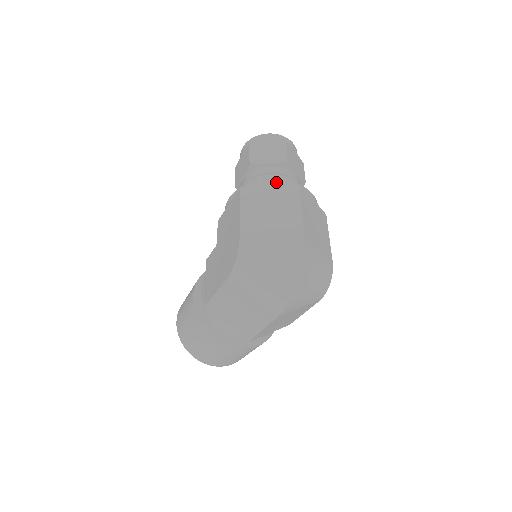
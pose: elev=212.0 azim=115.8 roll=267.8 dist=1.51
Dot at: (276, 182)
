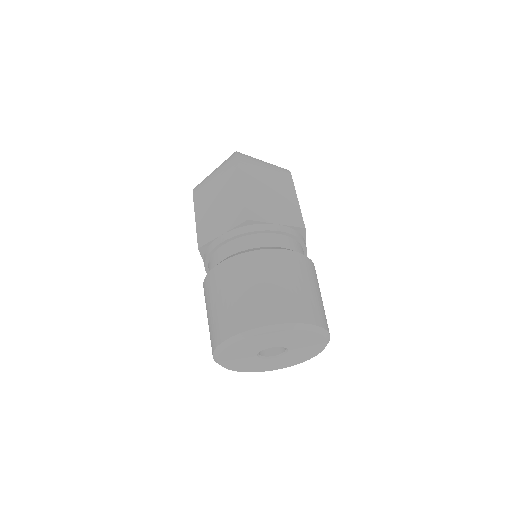
Dot at: occluded
